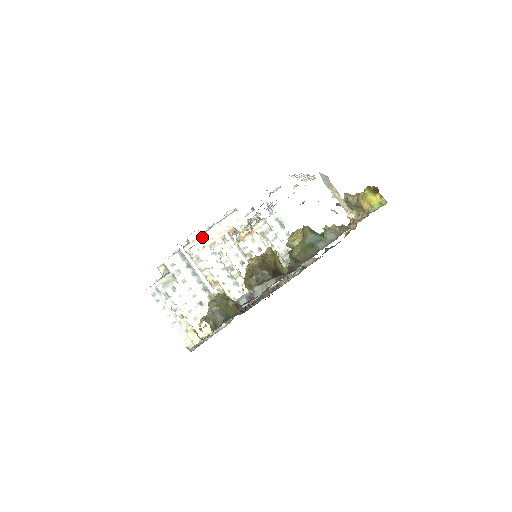
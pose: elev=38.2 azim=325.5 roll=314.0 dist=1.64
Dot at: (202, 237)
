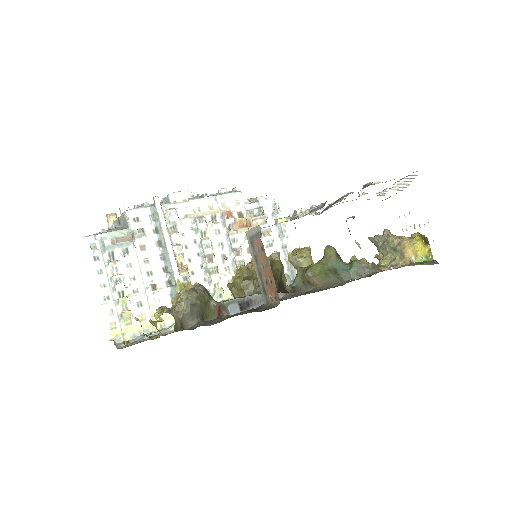
Dot at: (188, 203)
